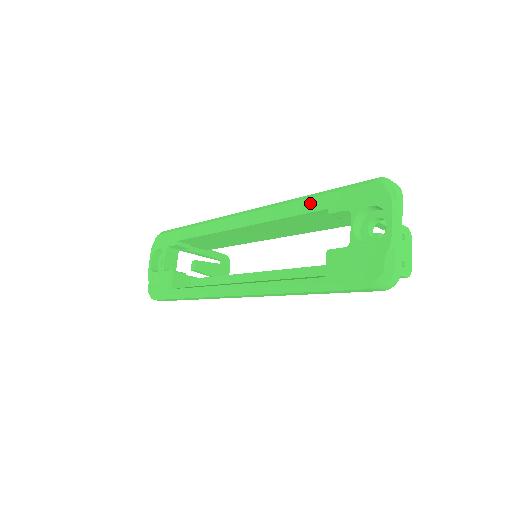
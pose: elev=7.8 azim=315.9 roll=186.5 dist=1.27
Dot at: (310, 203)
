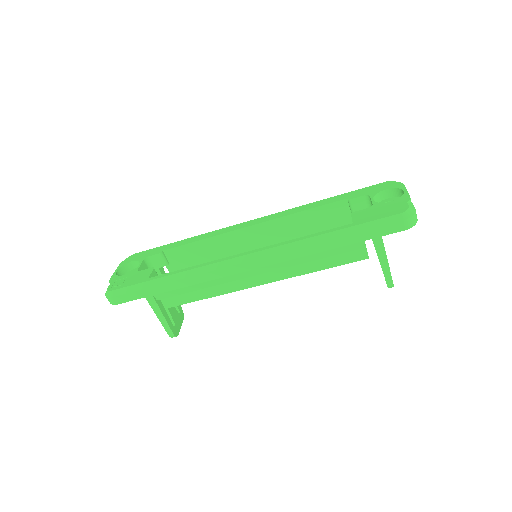
Dot at: (328, 200)
